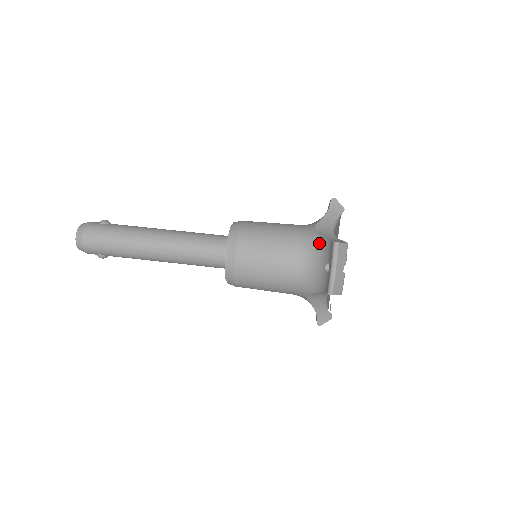
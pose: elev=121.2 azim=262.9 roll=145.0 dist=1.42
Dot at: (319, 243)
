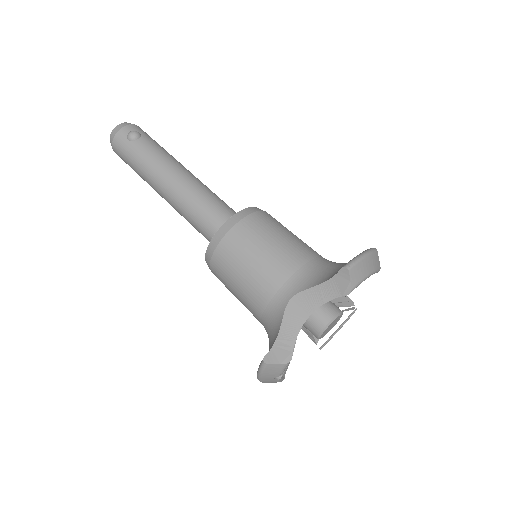
Dot at: (276, 327)
